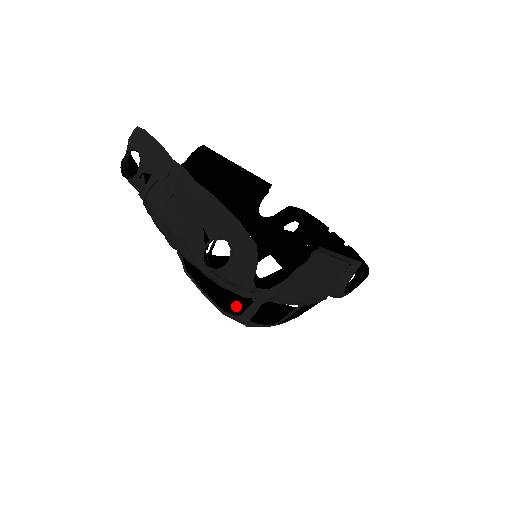
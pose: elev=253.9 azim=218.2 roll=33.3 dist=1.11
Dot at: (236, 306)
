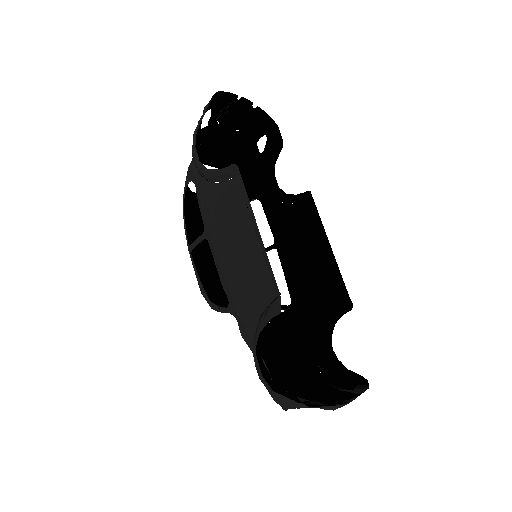
Dot at: occluded
